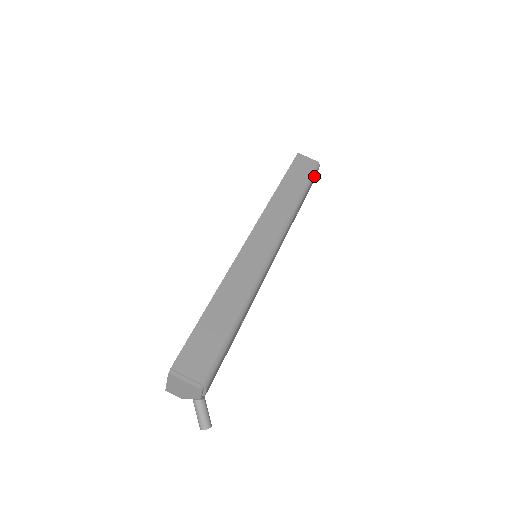
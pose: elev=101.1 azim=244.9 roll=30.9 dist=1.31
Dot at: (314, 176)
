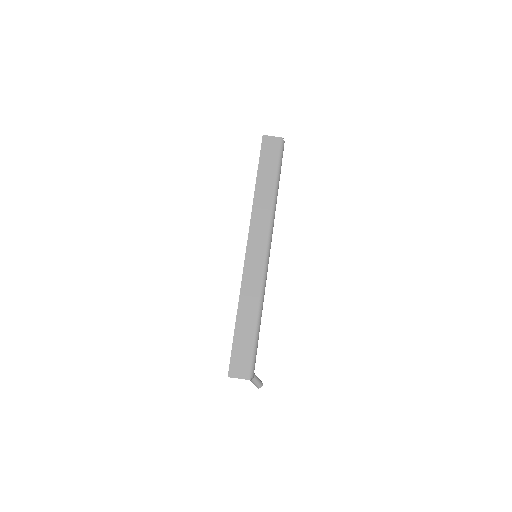
Dot at: (282, 157)
